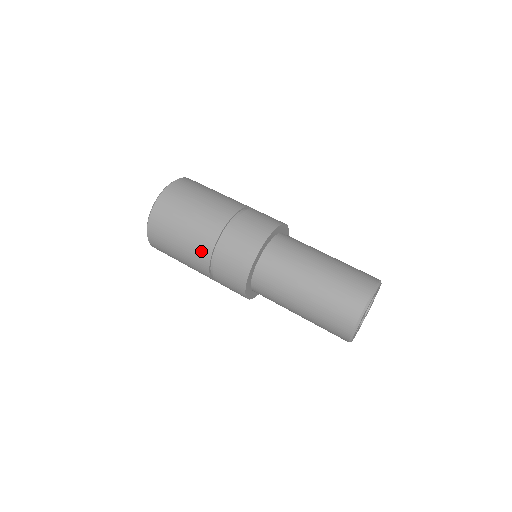
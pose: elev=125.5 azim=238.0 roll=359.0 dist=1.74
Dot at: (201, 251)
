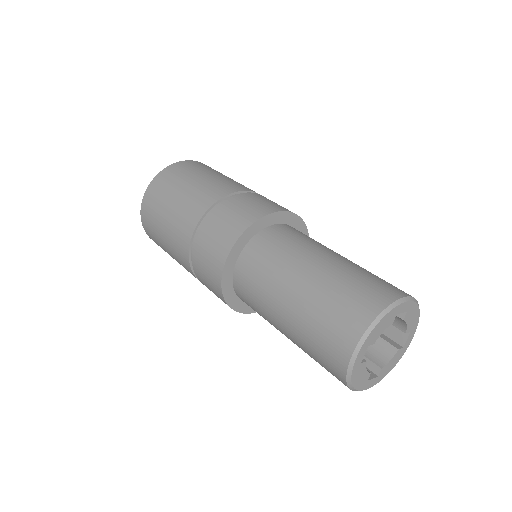
Dot at: (195, 208)
